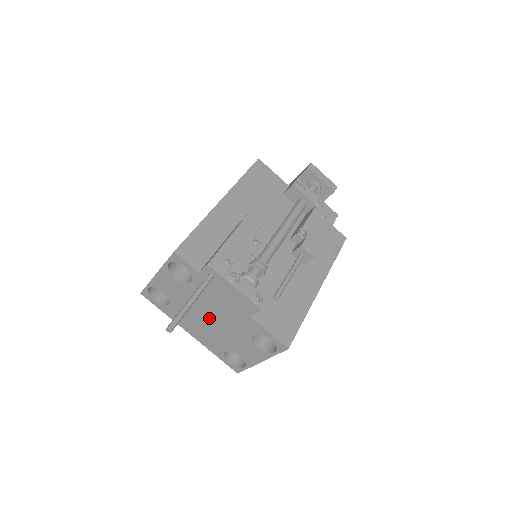
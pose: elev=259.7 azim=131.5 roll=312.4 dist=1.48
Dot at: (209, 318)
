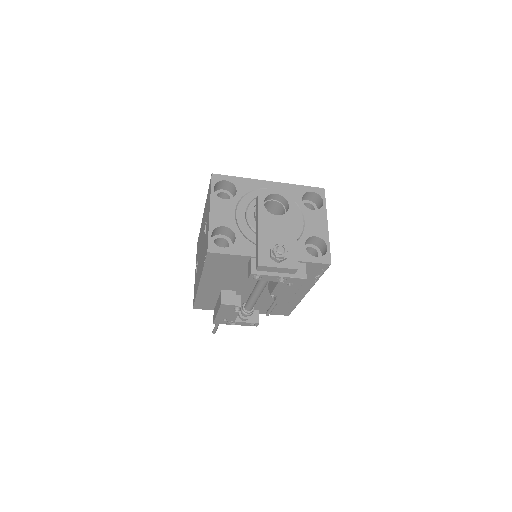
Dot at: occluded
